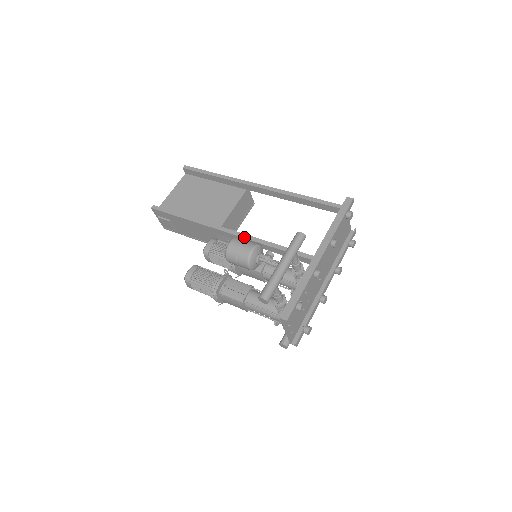
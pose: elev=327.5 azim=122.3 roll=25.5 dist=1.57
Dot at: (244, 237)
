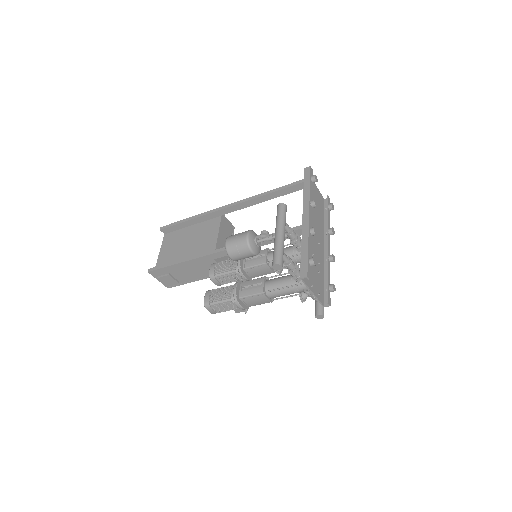
Dot at: occluded
